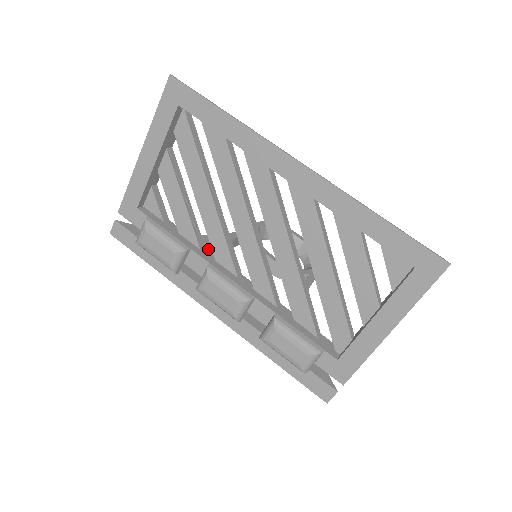
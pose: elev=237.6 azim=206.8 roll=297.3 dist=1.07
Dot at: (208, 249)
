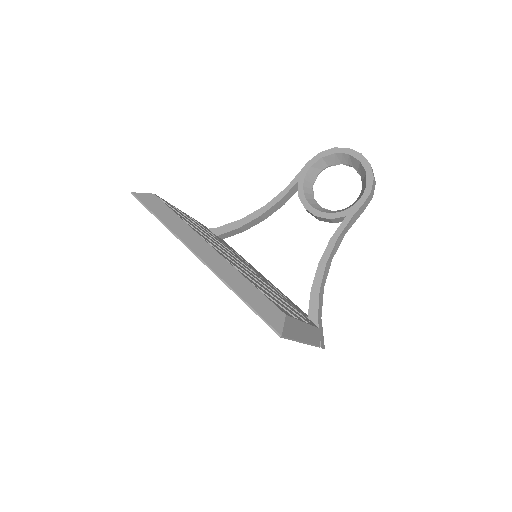
Dot at: (232, 252)
